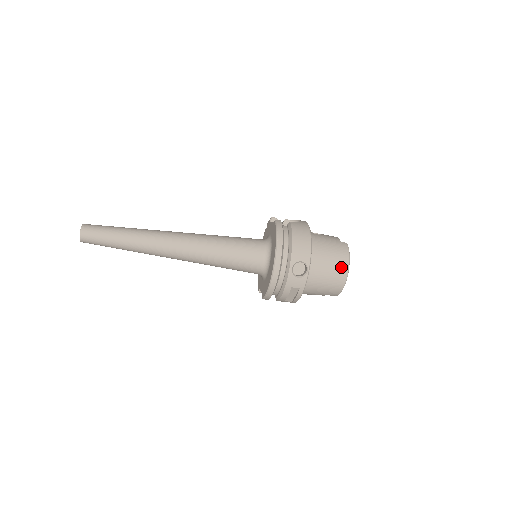
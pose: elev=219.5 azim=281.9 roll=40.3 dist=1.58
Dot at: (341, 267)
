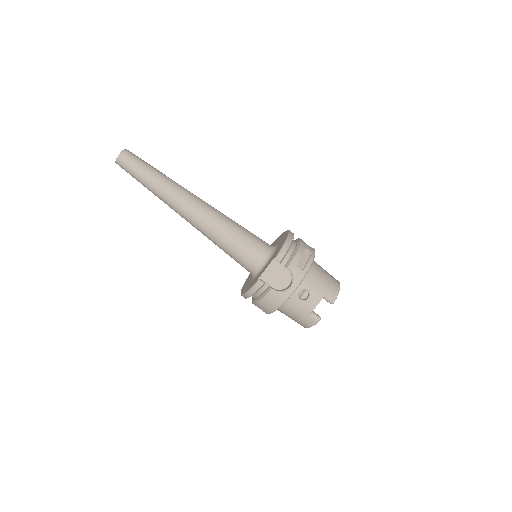
Dot at: occluded
